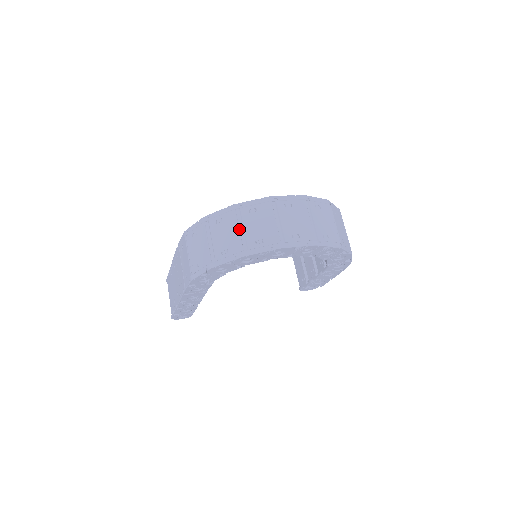
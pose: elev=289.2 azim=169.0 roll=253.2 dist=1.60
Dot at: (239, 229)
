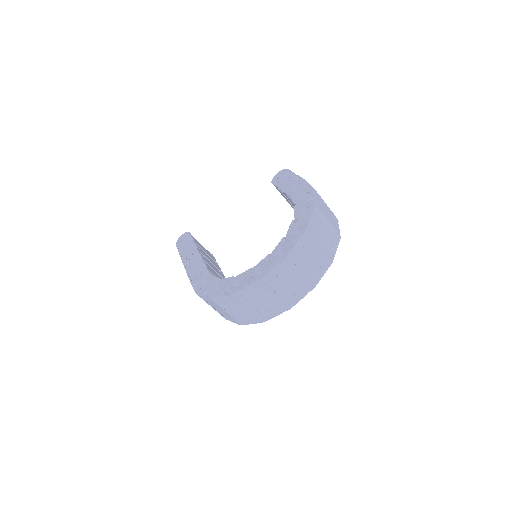
Dot at: (249, 308)
